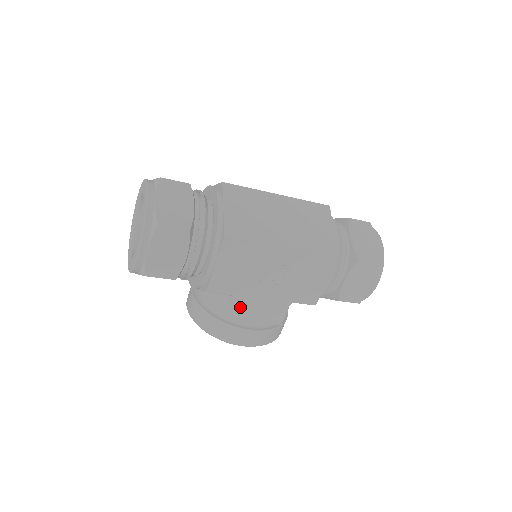
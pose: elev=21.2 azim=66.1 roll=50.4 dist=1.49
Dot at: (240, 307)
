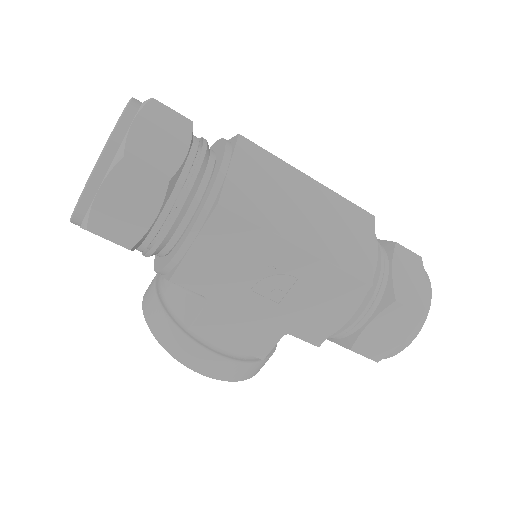
Dot at: (212, 318)
